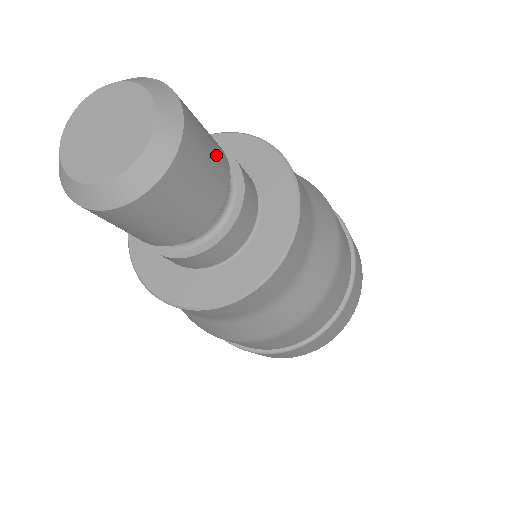
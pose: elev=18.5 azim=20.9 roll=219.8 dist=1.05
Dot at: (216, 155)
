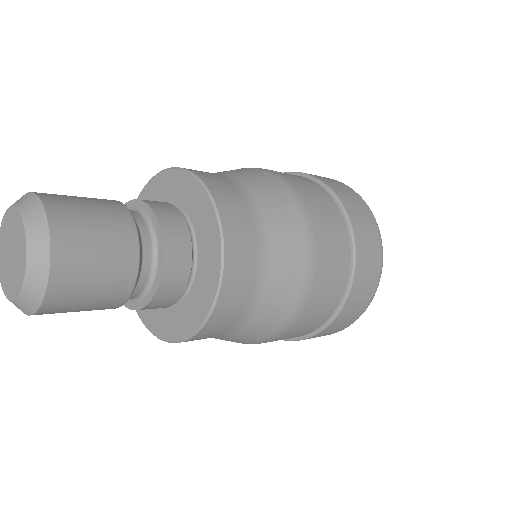
Dot at: (96, 201)
